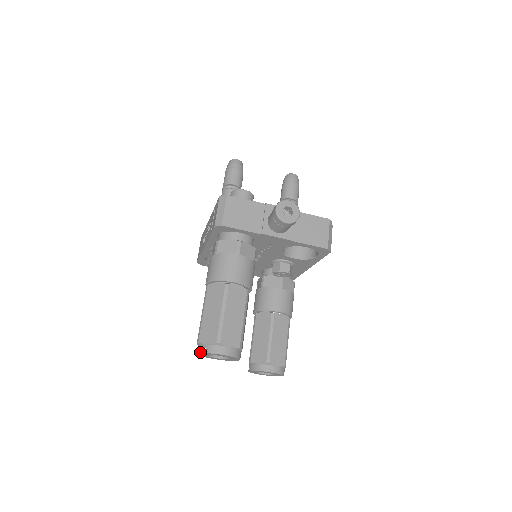
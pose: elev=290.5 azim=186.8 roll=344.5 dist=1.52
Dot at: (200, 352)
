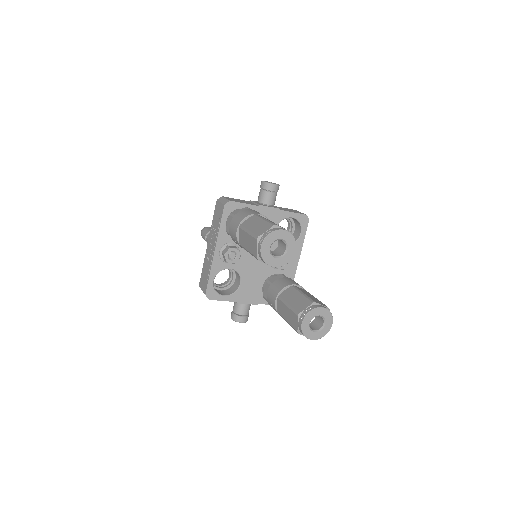
Dot at: (264, 238)
